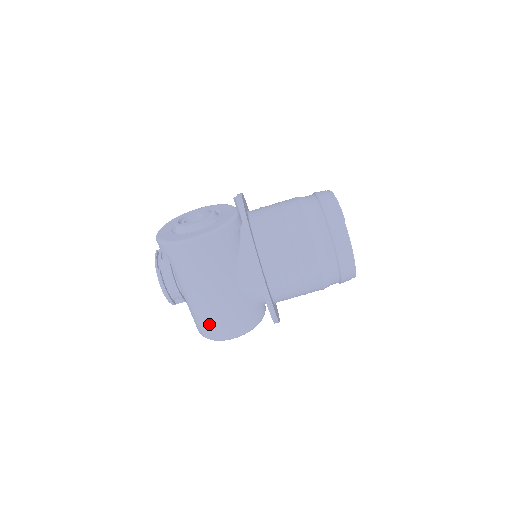
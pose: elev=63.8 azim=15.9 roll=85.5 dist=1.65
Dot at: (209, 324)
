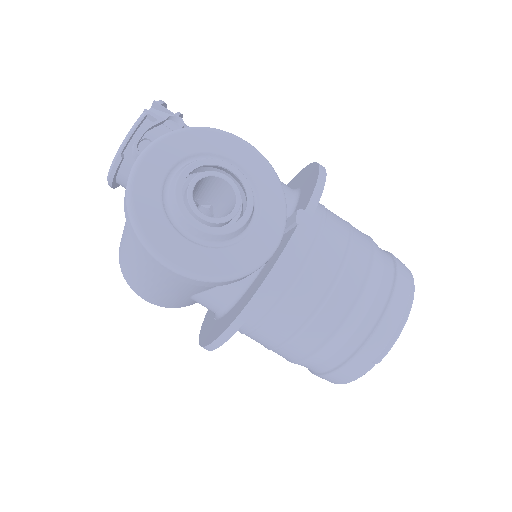
Dot at: (129, 276)
